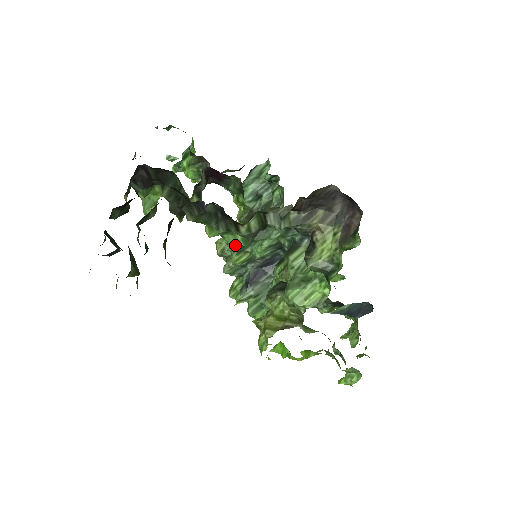
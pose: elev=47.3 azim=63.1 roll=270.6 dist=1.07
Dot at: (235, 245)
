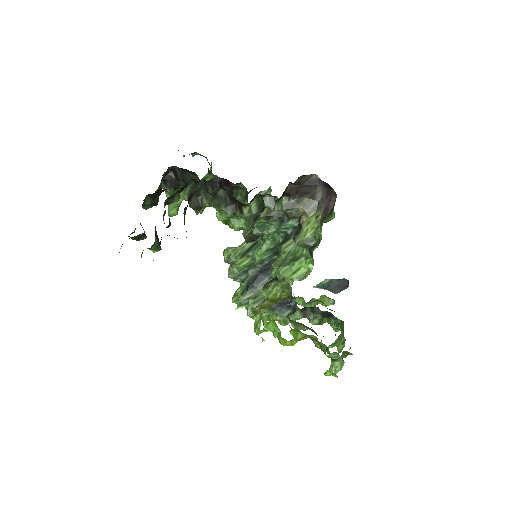
Dot at: (239, 229)
